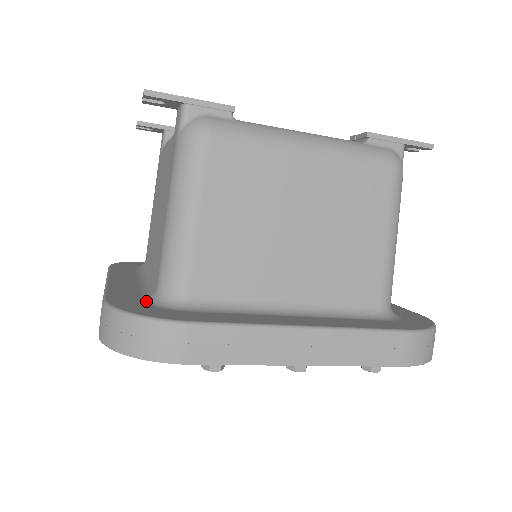
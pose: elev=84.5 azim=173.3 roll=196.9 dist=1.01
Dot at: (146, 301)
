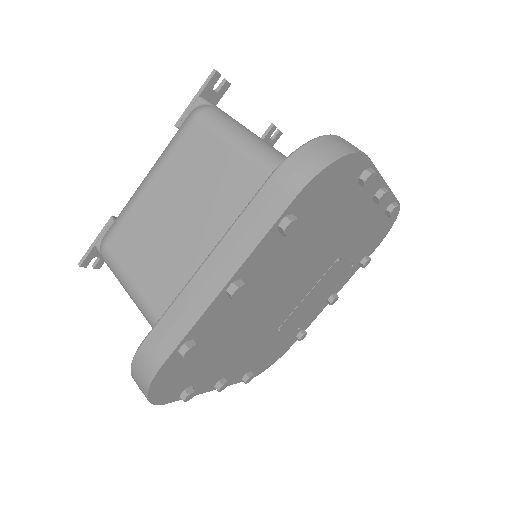
Dot at: occluded
